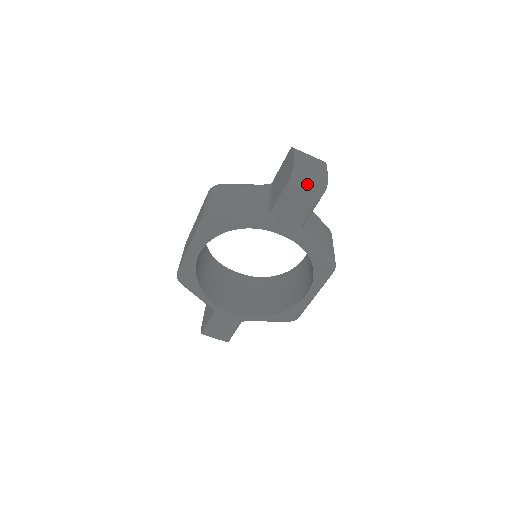
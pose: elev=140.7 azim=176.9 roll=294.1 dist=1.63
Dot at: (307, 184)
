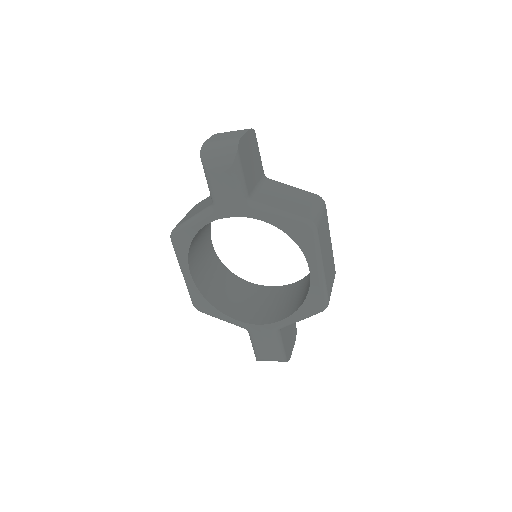
Dot at: (217, 154)
